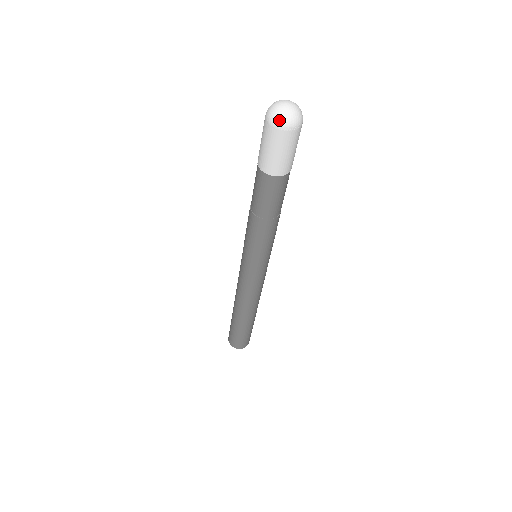
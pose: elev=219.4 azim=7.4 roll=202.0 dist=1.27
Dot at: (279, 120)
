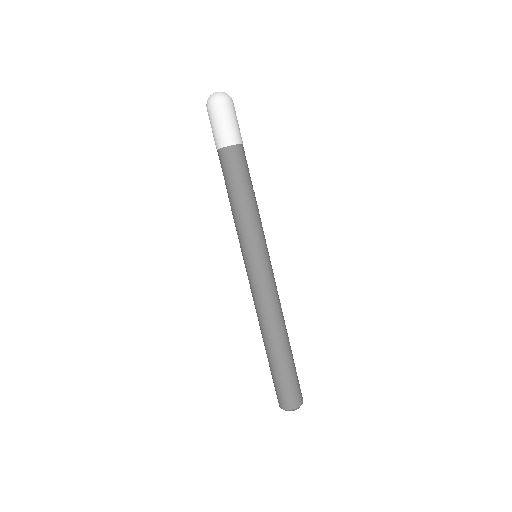
Dot at: (207, 101)
